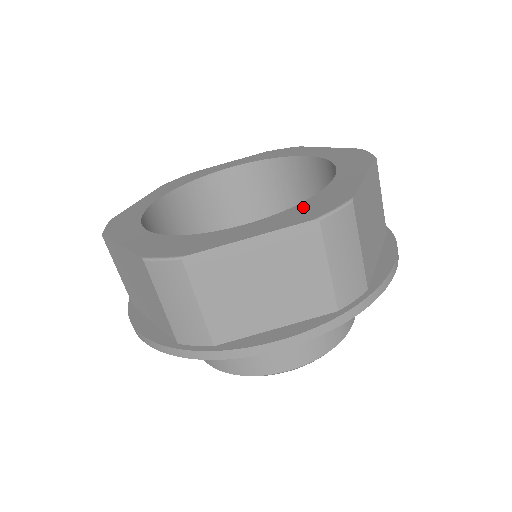
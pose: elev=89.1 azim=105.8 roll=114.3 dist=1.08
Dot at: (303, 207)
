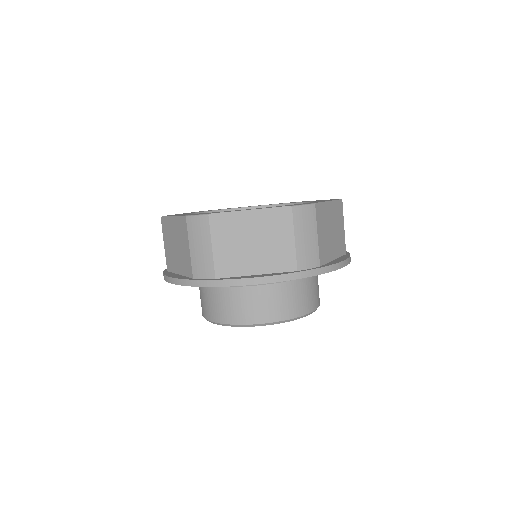
Dot at: (286, 205)
